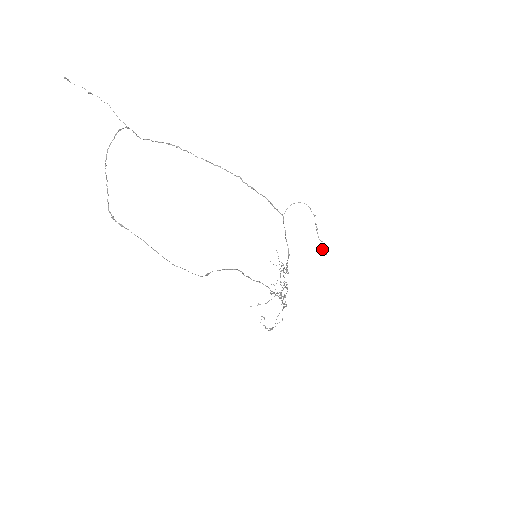
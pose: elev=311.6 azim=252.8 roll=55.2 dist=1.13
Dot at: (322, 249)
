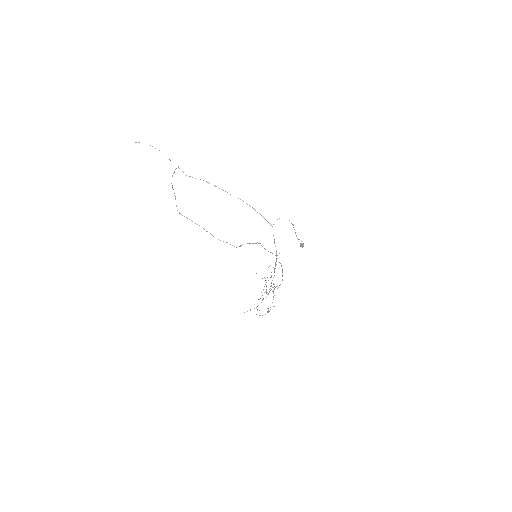
Dot at: (301, 243)
